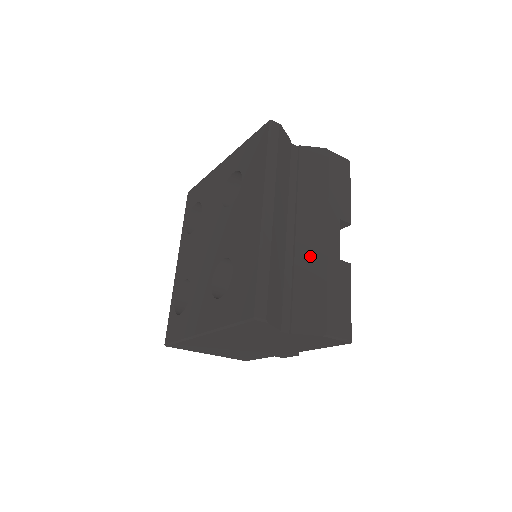
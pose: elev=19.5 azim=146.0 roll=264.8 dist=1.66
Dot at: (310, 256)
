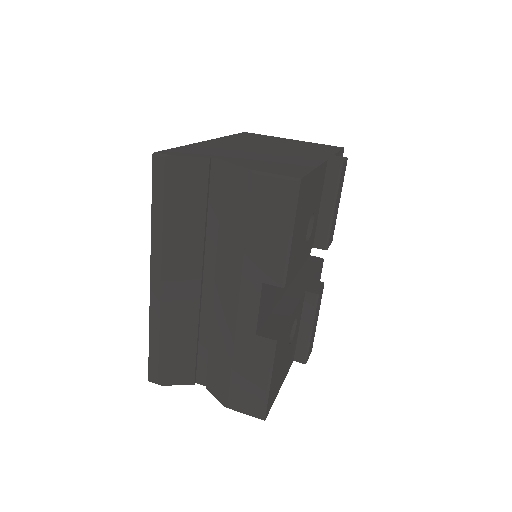
Dot at: (222, 322)
